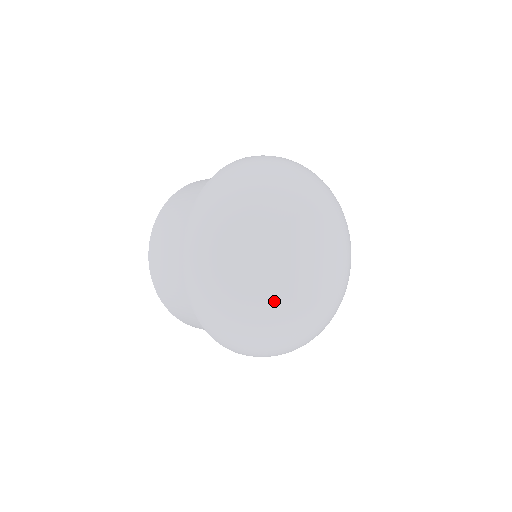
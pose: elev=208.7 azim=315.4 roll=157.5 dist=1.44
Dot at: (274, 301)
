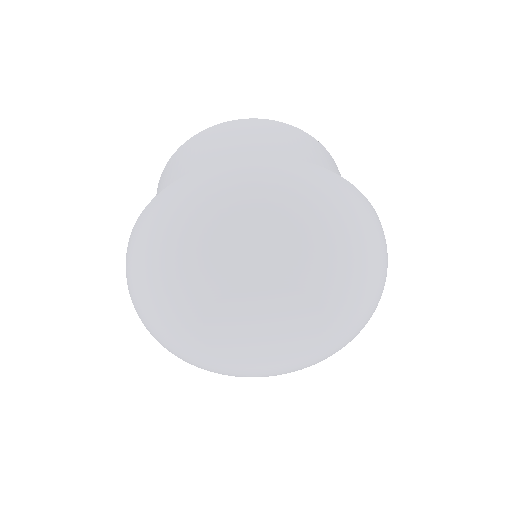
Dot at: (207, 362)
